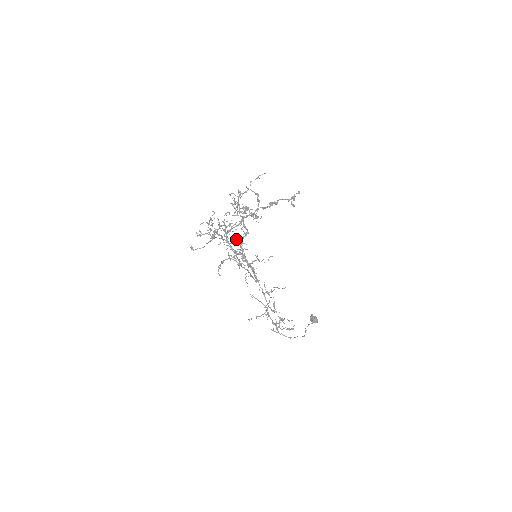
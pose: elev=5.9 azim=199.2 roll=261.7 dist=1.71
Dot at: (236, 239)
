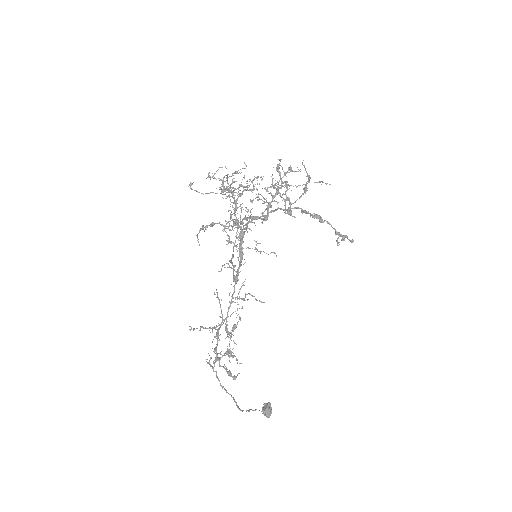
Dot at: occluded
